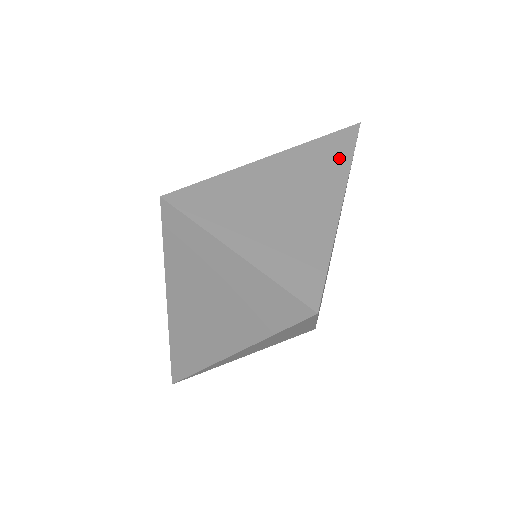
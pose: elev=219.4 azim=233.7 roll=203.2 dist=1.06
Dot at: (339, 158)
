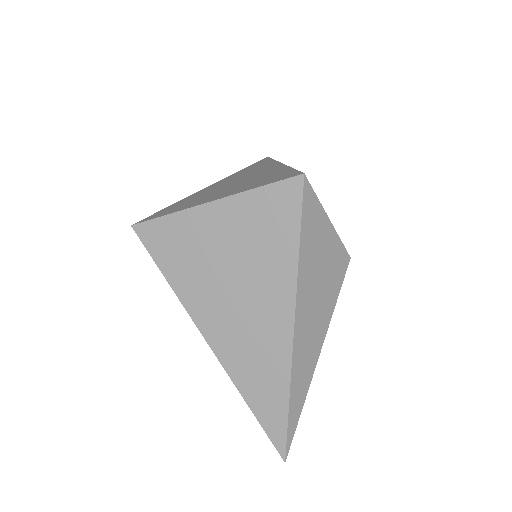
Dot at: (263, 163)
